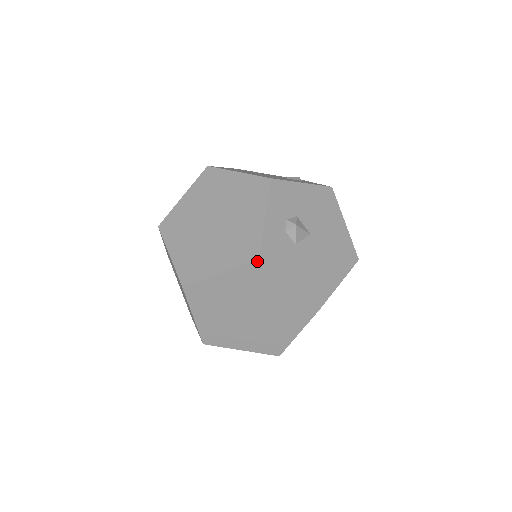
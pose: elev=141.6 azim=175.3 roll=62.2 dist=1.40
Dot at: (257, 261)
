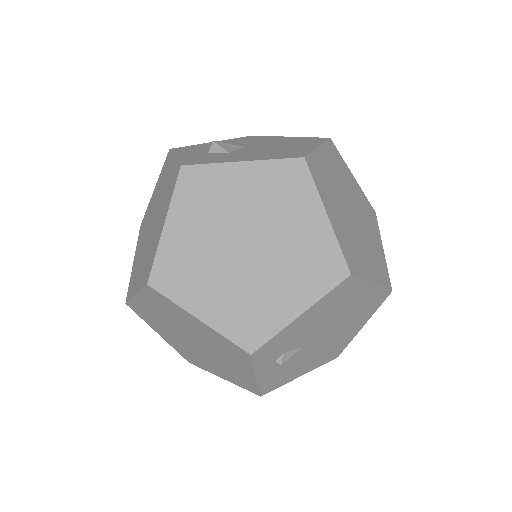
Dot at: (182, 169)
